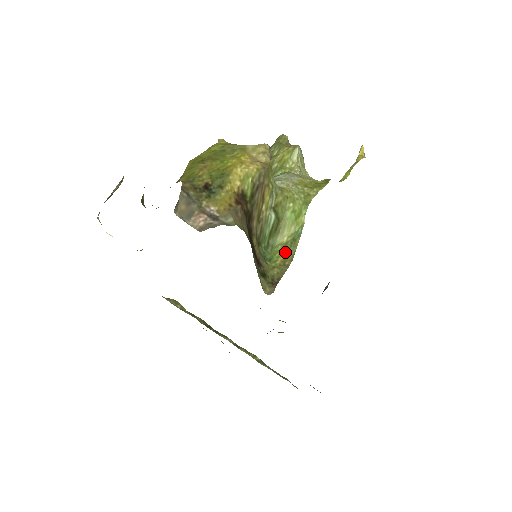
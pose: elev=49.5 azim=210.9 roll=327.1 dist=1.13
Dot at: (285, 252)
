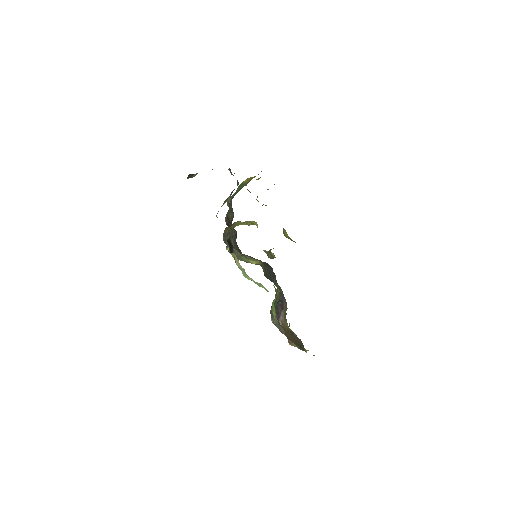
Dot at: (292, 240)
